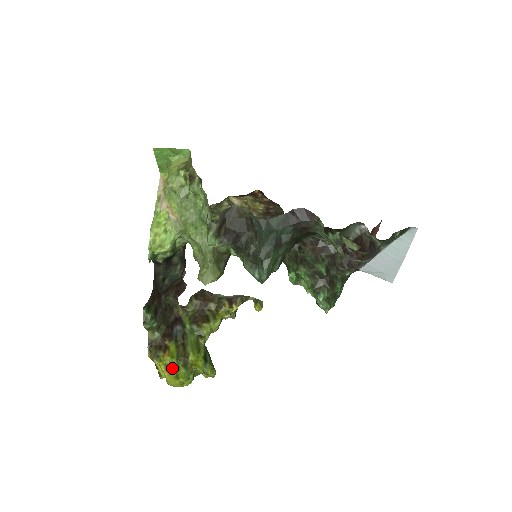
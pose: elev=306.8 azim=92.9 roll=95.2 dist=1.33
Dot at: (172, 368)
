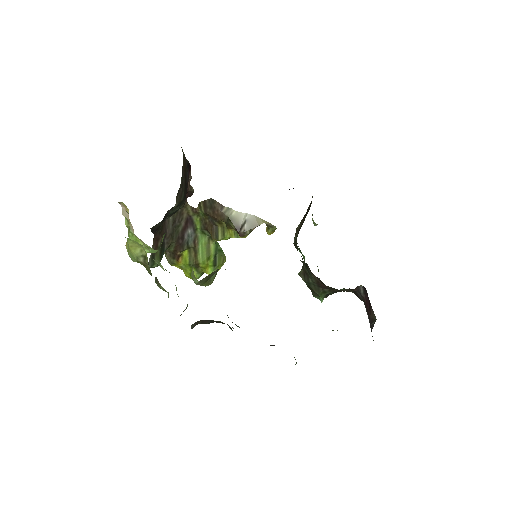
Dot at: (186, 269)
